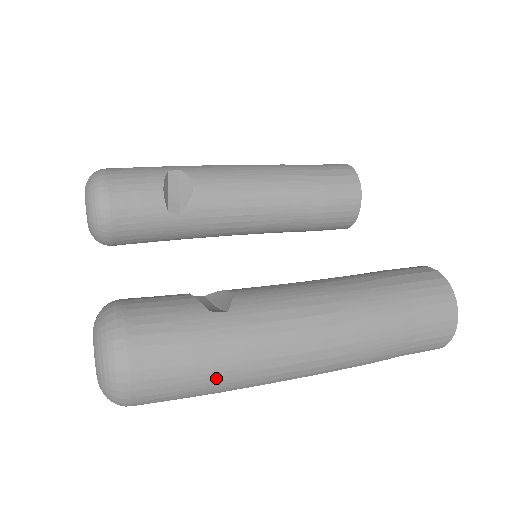
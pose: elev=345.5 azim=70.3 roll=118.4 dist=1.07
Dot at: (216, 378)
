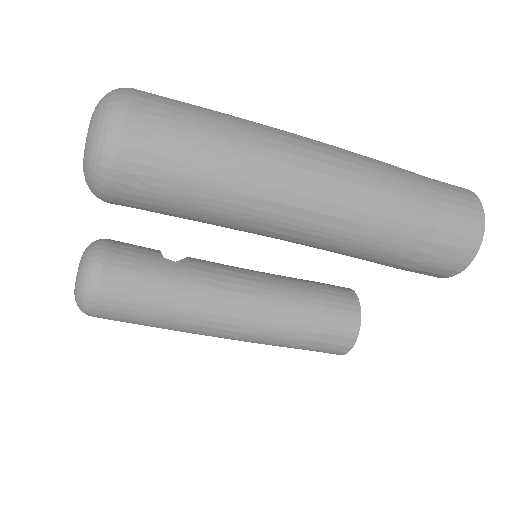
Dot at: (222, 119)
